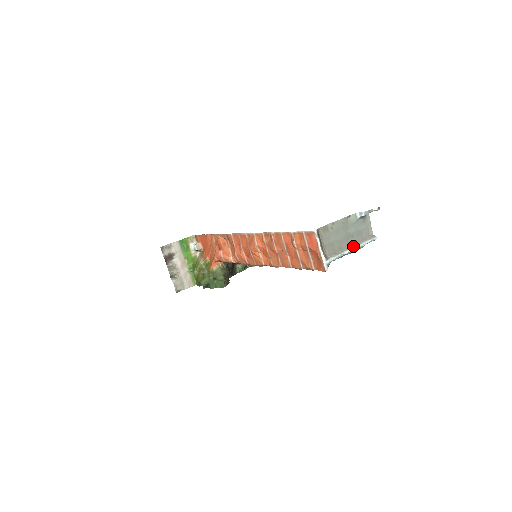
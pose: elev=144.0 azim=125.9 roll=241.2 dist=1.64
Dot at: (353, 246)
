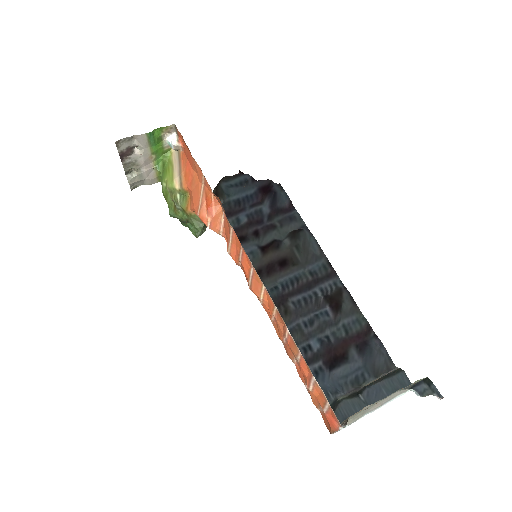
Dot at: (380, 405)
